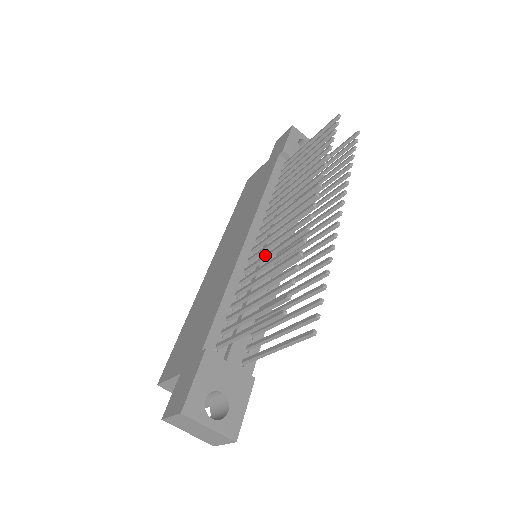
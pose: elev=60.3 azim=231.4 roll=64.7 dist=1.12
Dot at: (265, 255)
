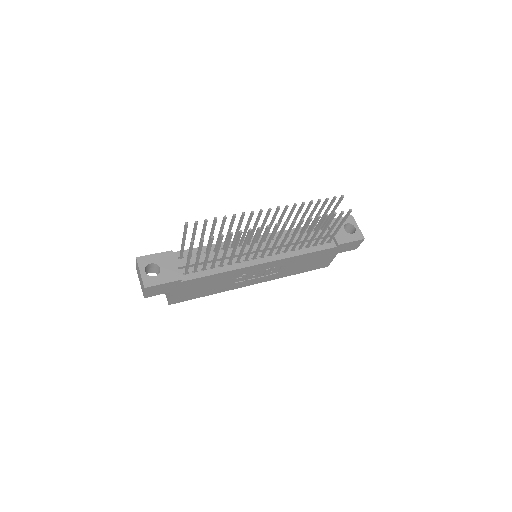
Dot at: (236, 234)
